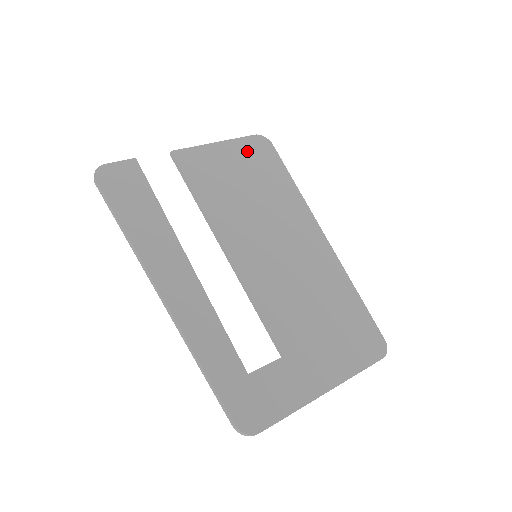
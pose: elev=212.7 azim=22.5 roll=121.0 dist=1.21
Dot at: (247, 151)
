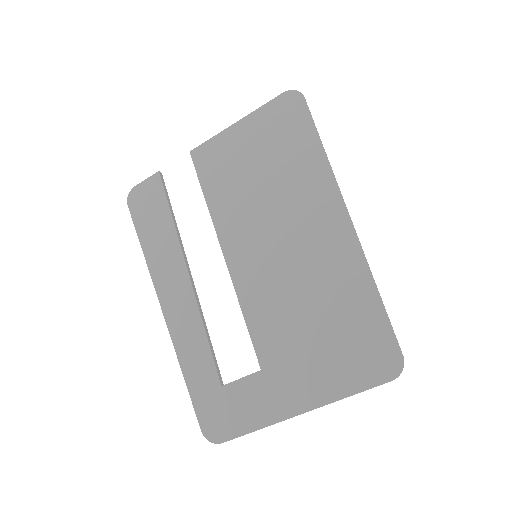
Dot at: (269, 121)
